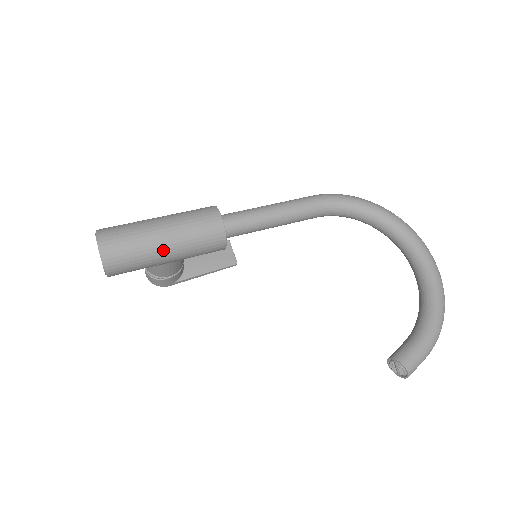
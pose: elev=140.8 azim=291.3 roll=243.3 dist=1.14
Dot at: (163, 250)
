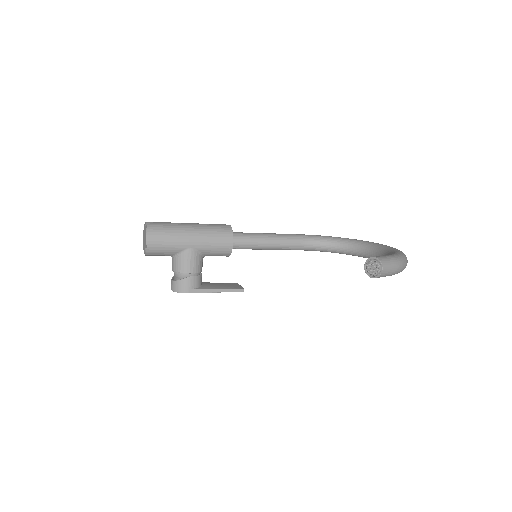
Dot at: (188, 231)
